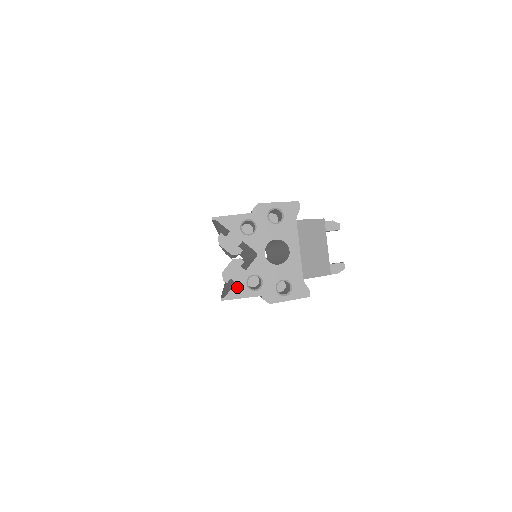
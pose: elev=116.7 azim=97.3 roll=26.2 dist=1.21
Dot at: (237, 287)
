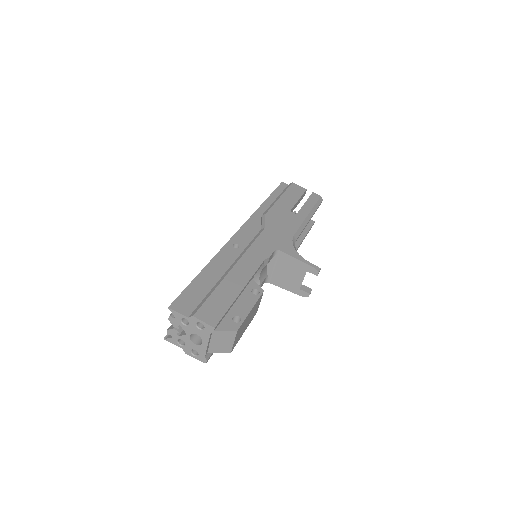
Dot at: (172, 339)
